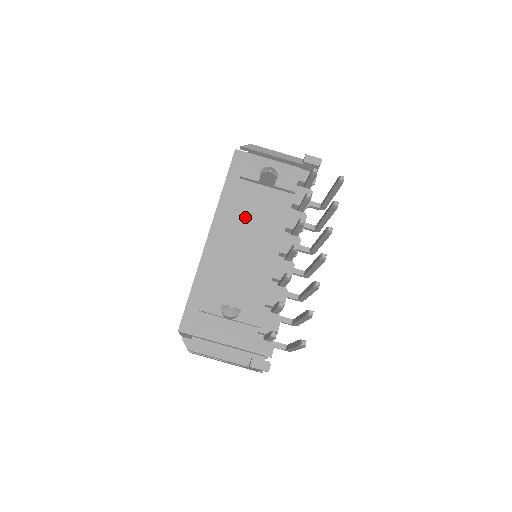
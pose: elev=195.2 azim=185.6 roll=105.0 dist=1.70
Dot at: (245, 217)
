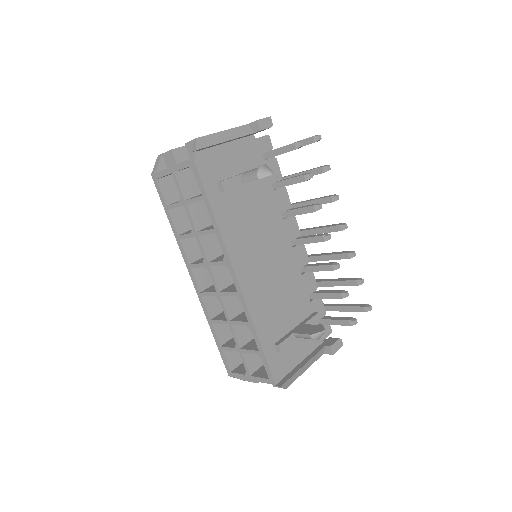
Dot at: (250, 232)
